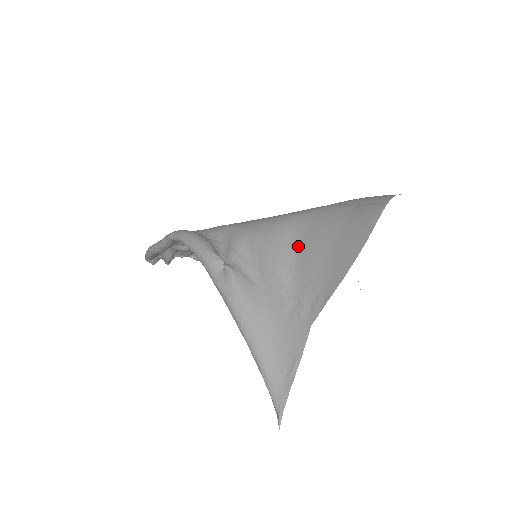
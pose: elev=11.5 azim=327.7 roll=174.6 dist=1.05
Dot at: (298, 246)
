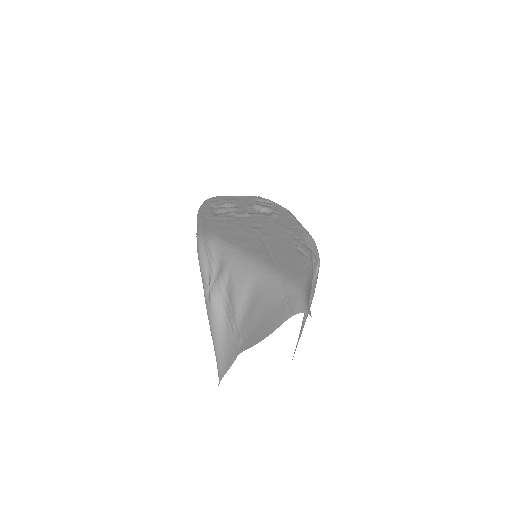
Dot at: (250, 301)
